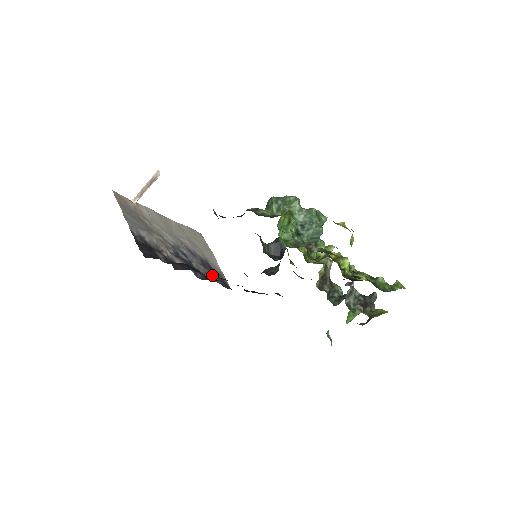
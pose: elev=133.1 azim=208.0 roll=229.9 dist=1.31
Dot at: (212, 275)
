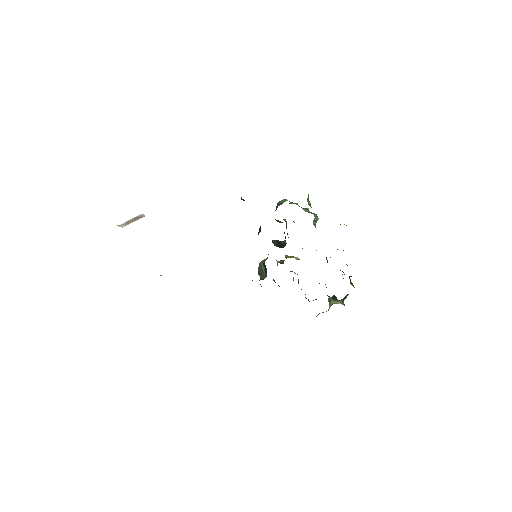
Dot at: occluded
